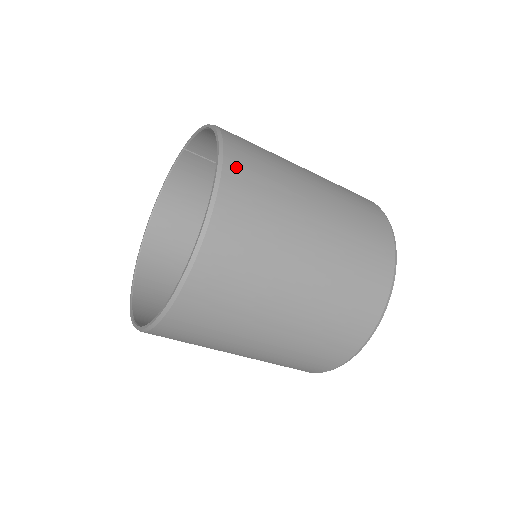
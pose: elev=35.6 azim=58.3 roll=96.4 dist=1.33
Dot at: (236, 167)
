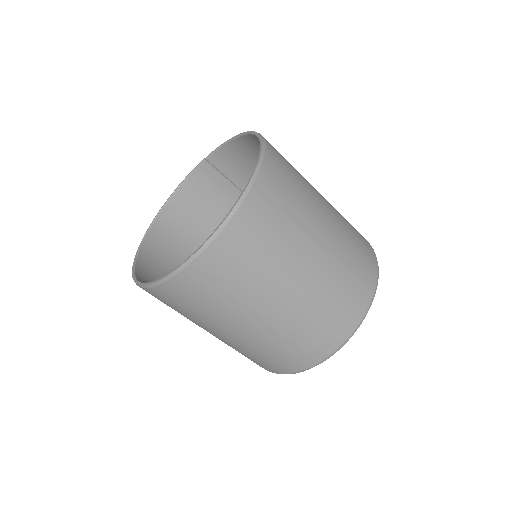
Dot at: (274, 153)
